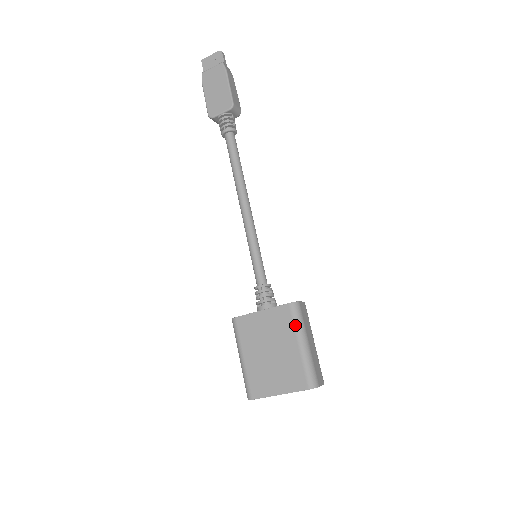
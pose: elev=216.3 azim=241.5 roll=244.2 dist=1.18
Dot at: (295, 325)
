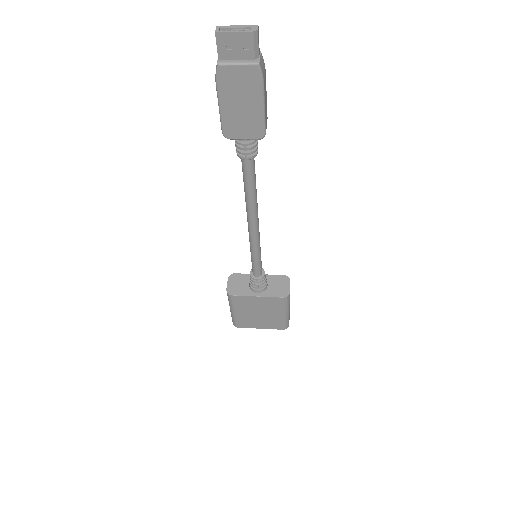
Dot at: (284, 307)
